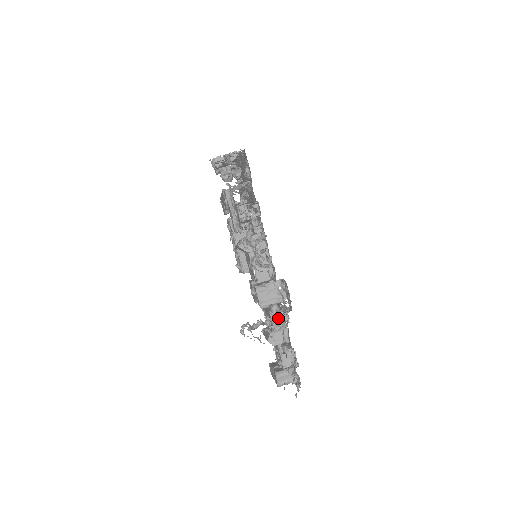
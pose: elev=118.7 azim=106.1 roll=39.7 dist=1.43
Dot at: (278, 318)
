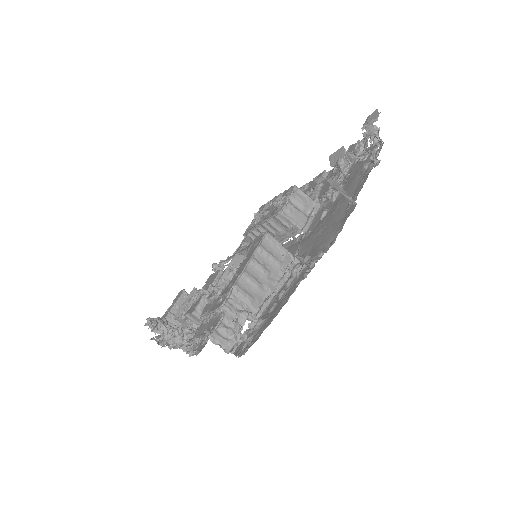
Dot at: (180, 340)
